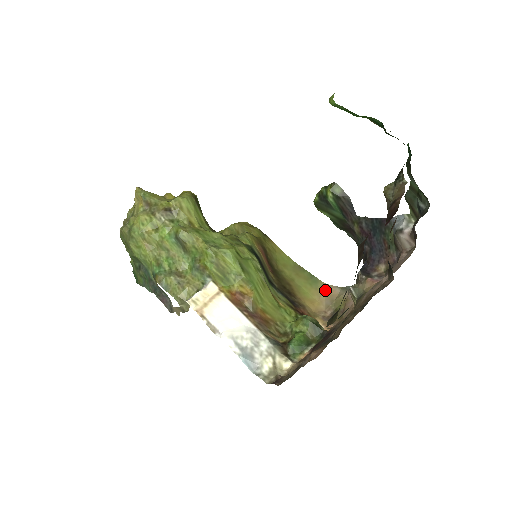
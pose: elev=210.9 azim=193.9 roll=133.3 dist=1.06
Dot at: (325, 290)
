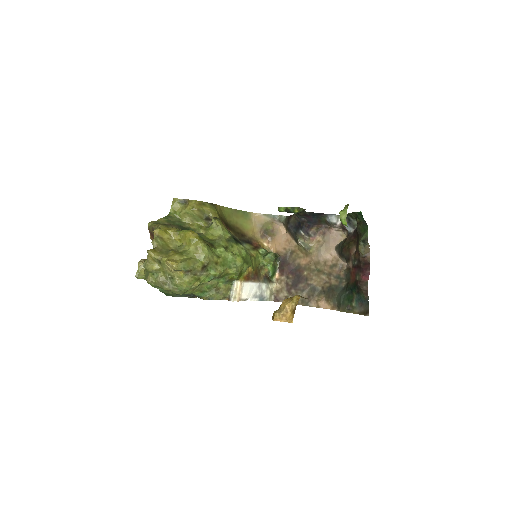
Dot at: (254, 218)
